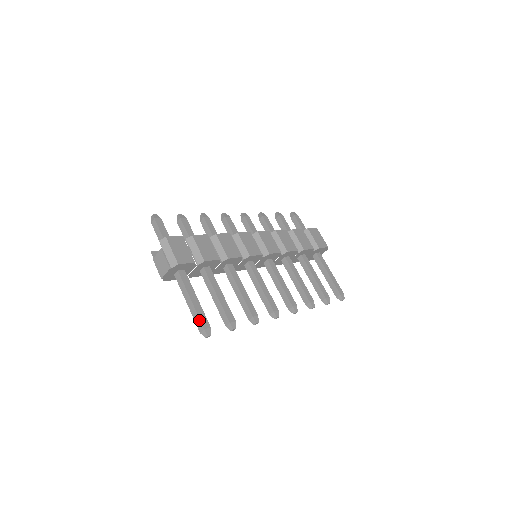
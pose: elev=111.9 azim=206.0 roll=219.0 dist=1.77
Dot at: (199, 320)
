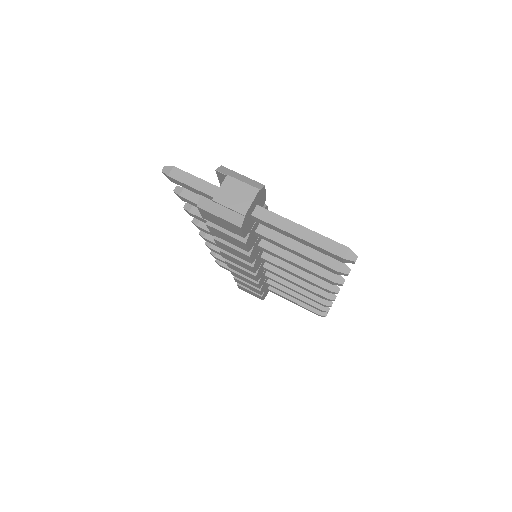
Dot at: (333, 242)
